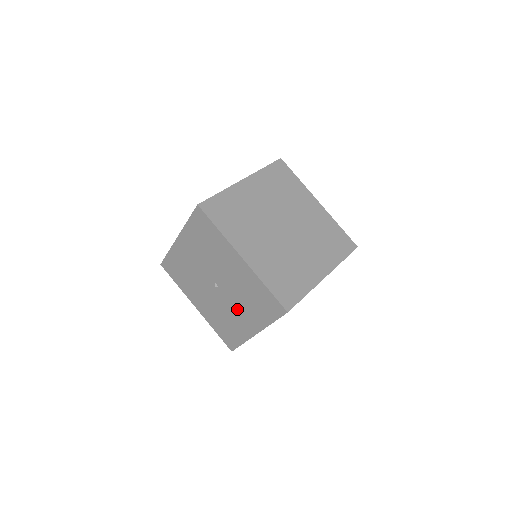
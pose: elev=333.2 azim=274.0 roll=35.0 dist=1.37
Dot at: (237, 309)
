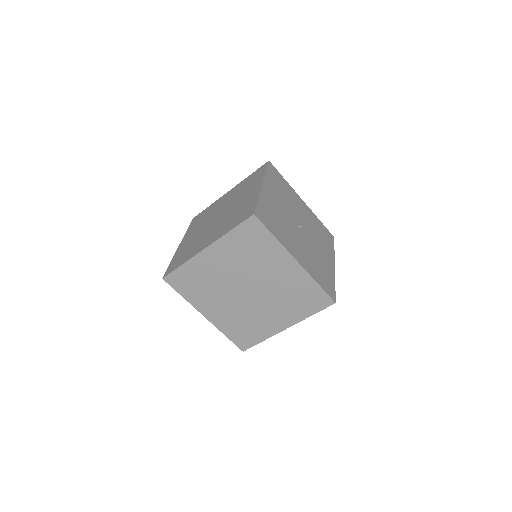
Dot at: occluded
